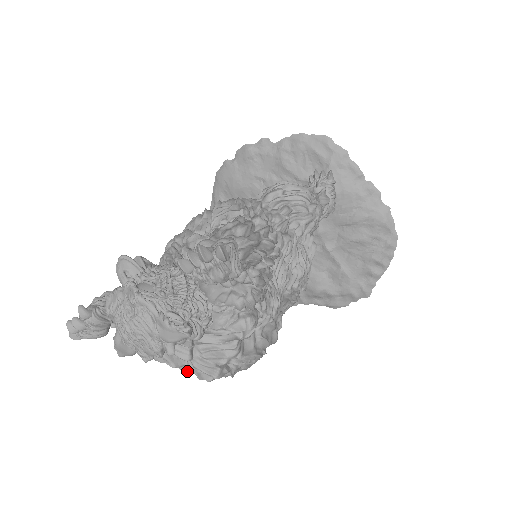
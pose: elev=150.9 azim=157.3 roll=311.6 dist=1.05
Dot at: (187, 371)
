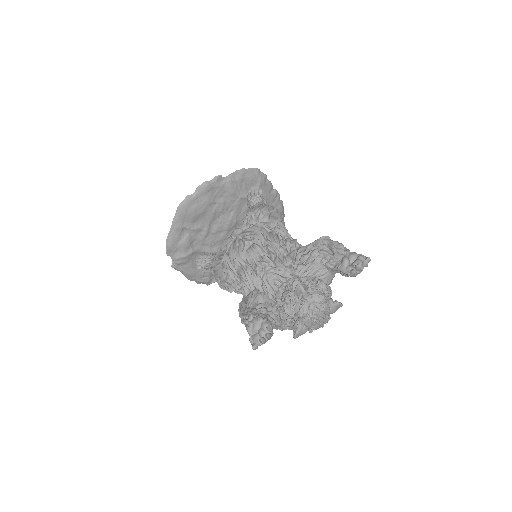
Dot at: occluded
